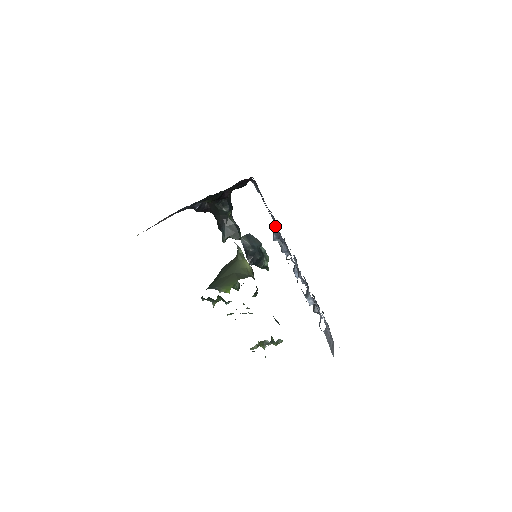
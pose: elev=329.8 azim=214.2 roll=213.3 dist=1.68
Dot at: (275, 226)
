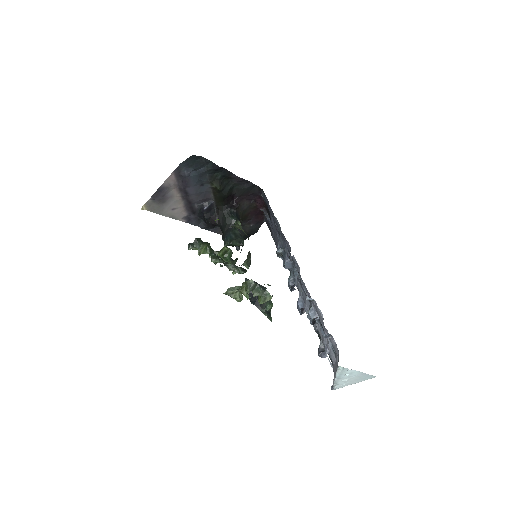
Dot at: (279, 234)
